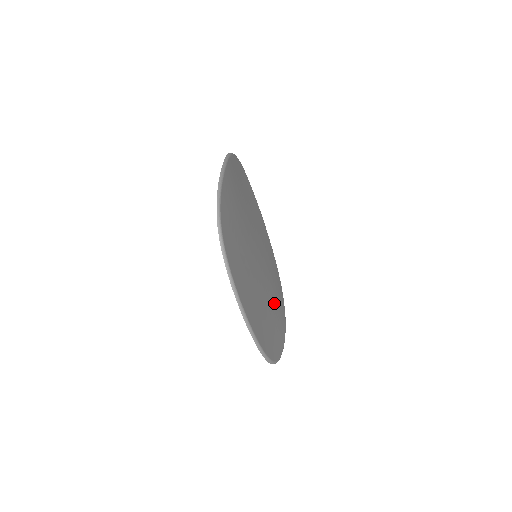
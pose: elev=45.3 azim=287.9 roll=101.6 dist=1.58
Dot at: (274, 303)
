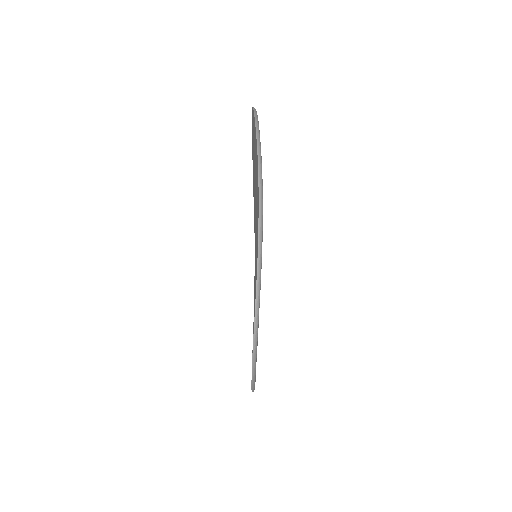
Dot at: occluded
